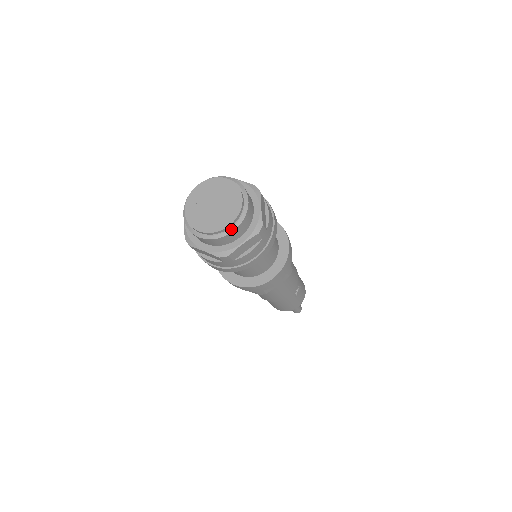
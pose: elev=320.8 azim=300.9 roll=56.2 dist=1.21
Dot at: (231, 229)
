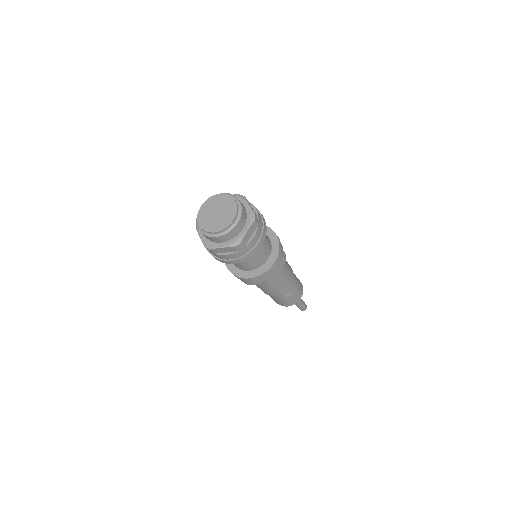
Dot at: (216, 235)
